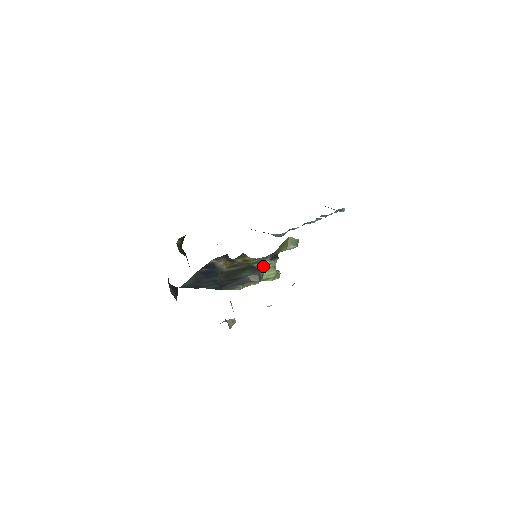
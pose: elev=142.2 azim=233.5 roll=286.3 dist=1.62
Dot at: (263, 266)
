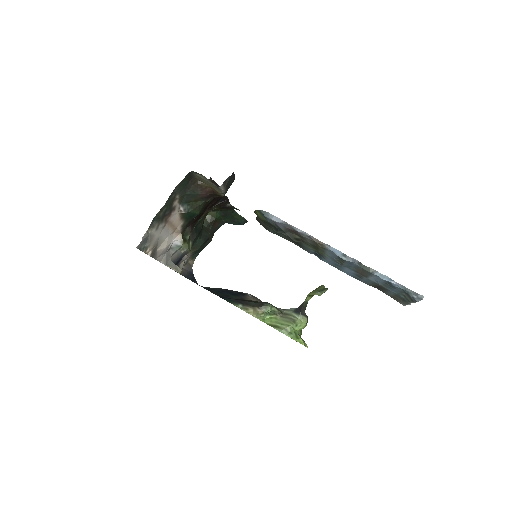
Dot at: (283, 314)
